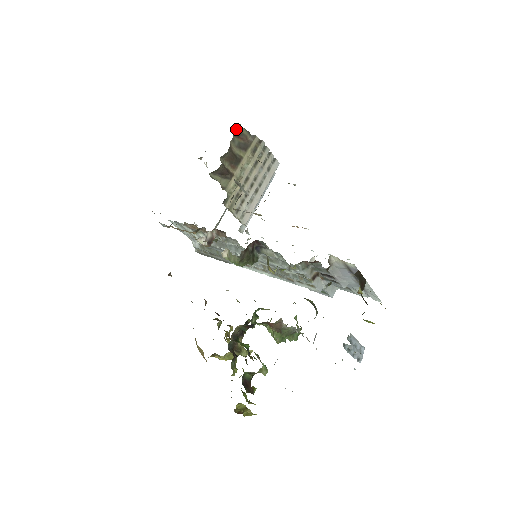
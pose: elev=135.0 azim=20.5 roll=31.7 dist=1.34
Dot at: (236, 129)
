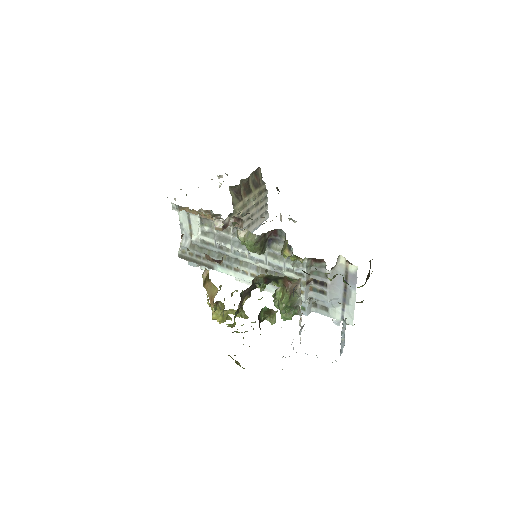
Dot at: (257, 168)
